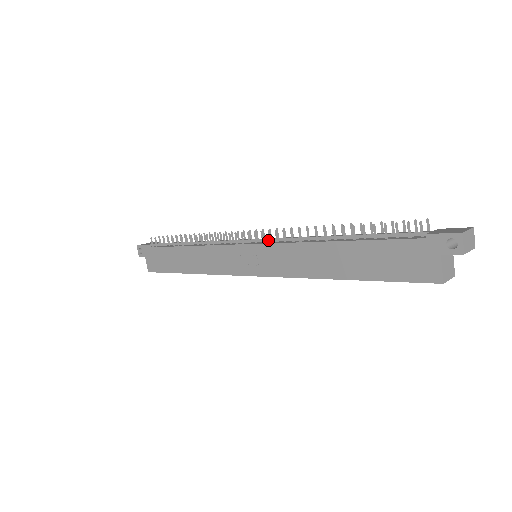
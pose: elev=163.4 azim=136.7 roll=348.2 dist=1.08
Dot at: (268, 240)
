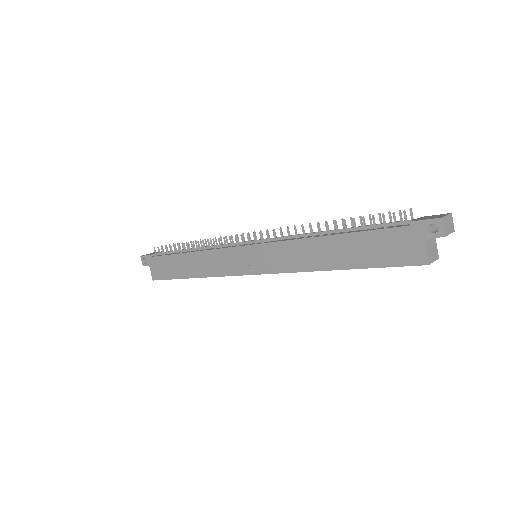
Dot at: (267, 240)
